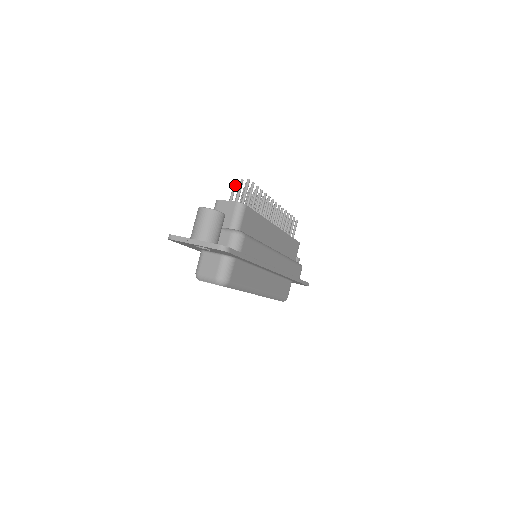
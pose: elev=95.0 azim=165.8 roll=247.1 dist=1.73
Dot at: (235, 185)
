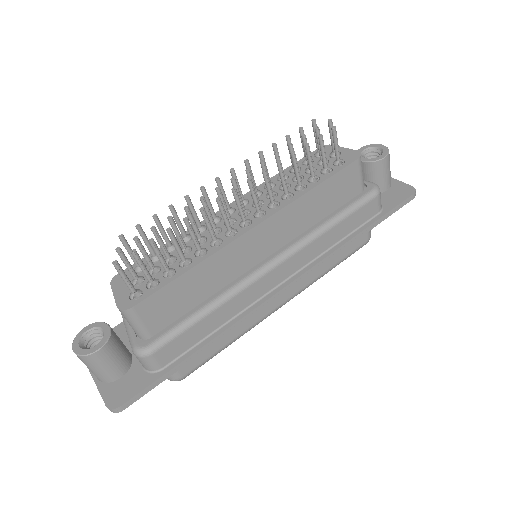
Dot at: (124, 244)
